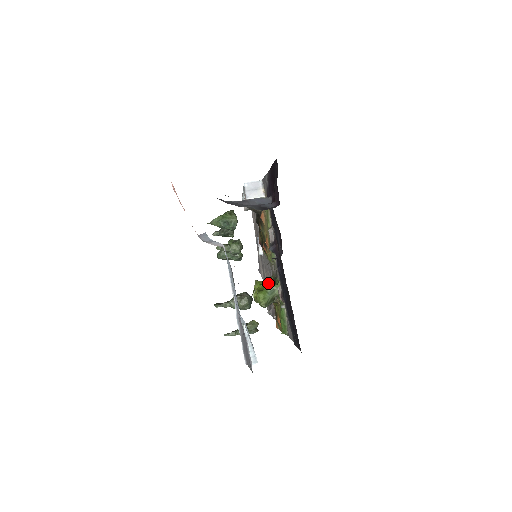
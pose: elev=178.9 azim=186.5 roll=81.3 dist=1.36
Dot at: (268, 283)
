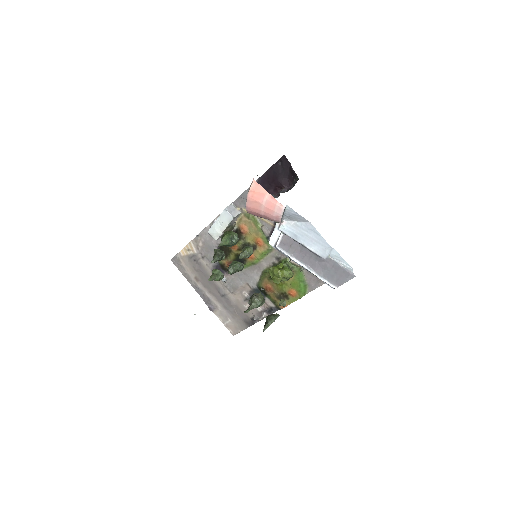
Dot at: (280, 264)
